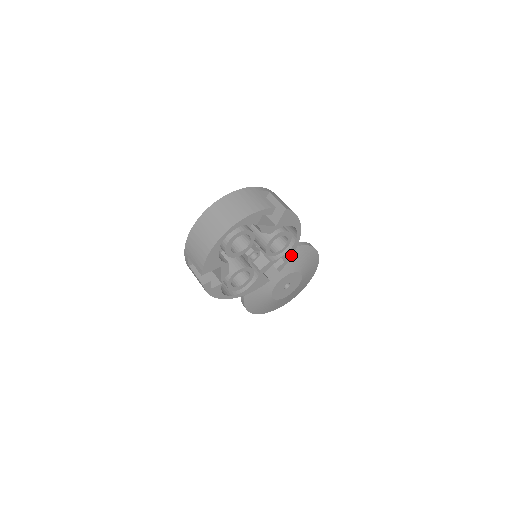
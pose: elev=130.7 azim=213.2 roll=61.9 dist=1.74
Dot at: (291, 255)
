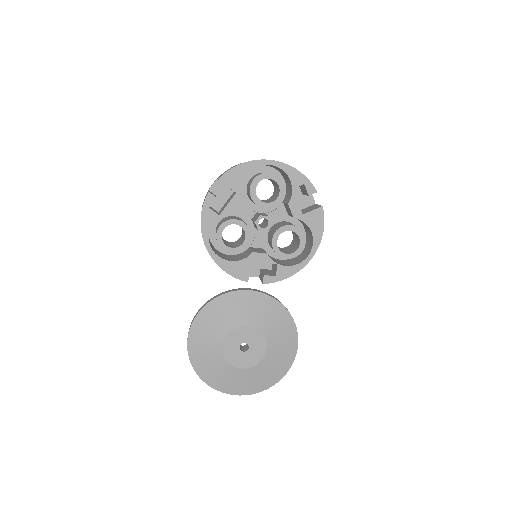
Dot at: (286, 277)
